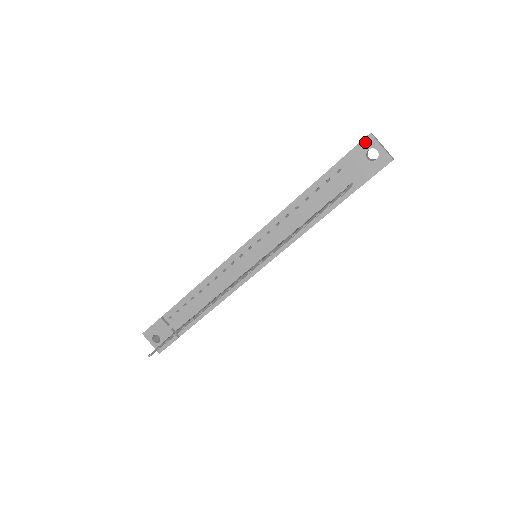
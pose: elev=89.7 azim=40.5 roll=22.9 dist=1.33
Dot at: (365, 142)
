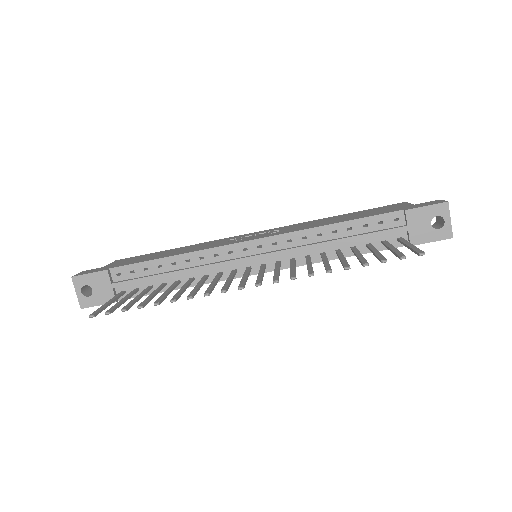
Dot at: (438, 207)
